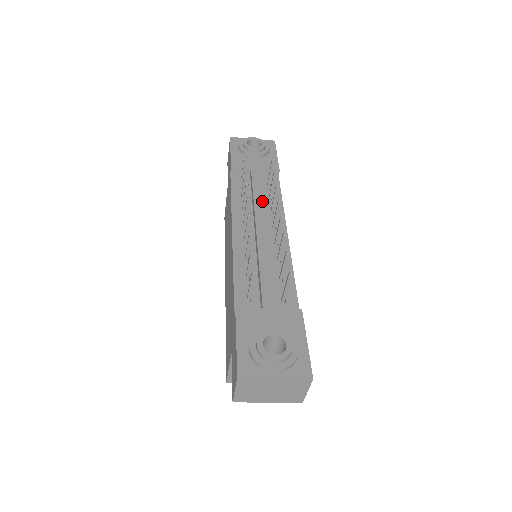
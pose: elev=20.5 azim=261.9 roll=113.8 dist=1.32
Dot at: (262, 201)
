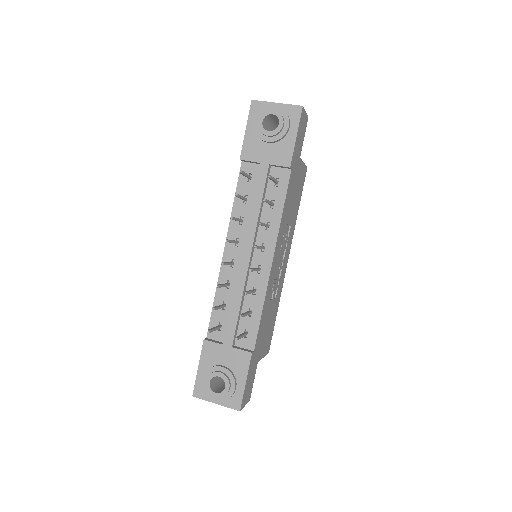
Dot at: (257, 218)
